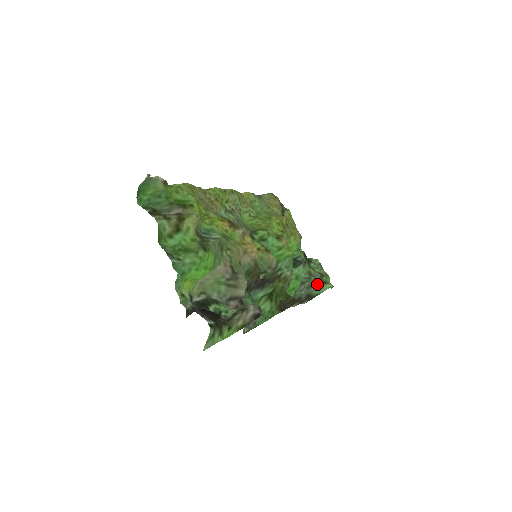
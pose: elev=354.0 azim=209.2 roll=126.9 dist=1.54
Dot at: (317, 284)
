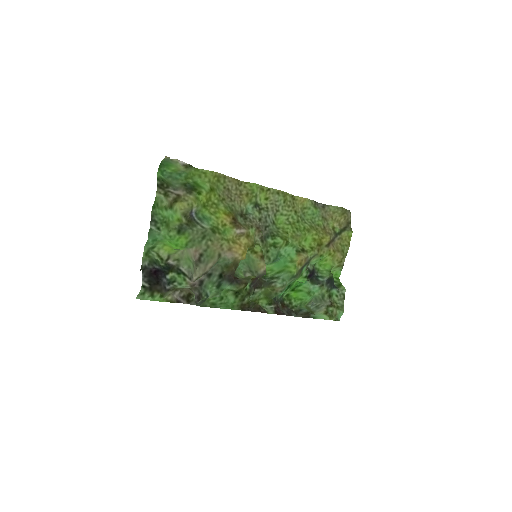
Dot at: (321, 309)
